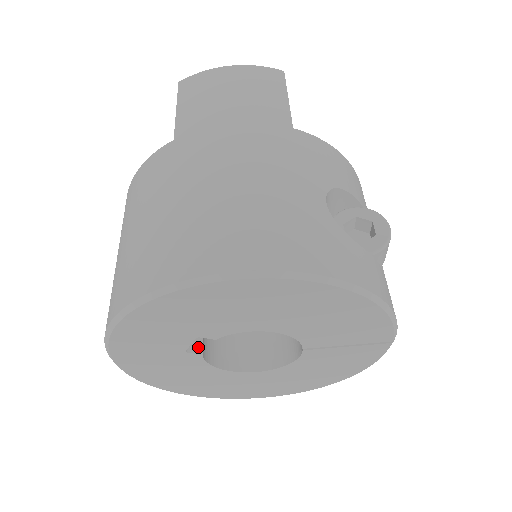
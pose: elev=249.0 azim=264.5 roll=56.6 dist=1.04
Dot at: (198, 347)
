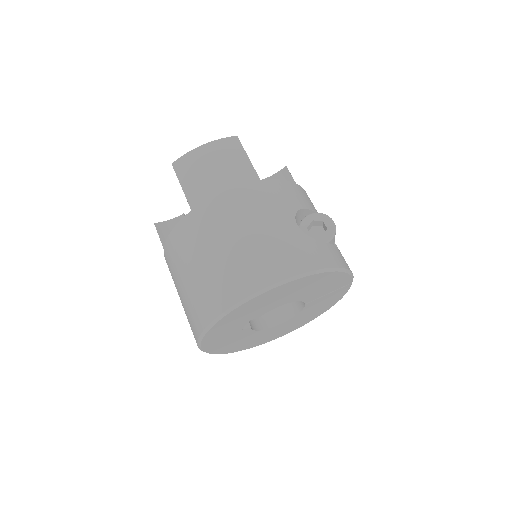
Dot at: (247, 324)
